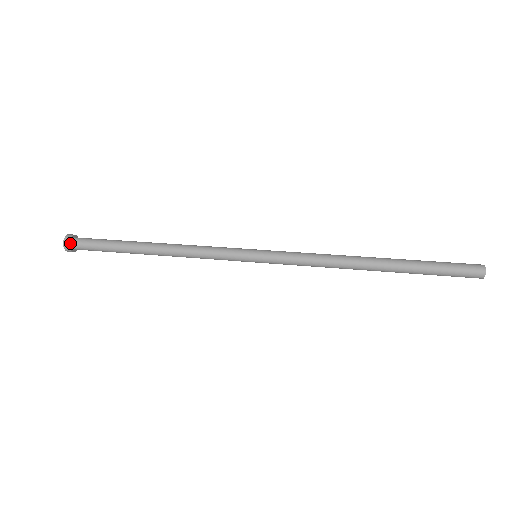
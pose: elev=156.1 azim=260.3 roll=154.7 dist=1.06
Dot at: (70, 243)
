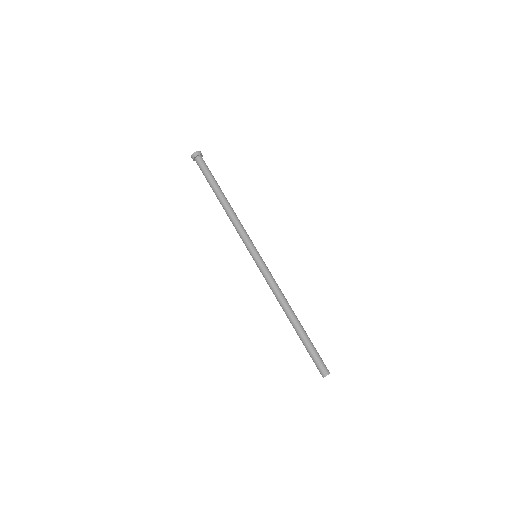
Dot at: (194, 160)
